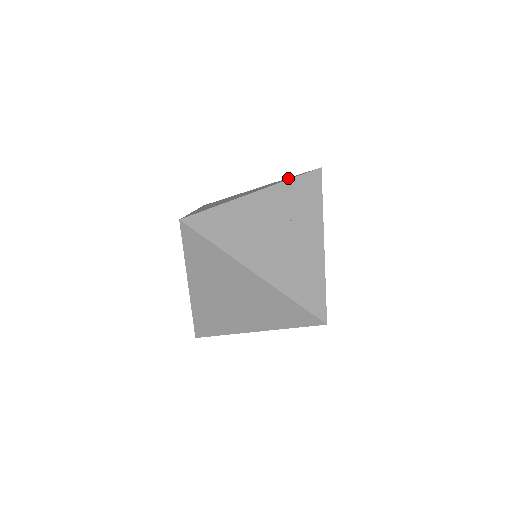
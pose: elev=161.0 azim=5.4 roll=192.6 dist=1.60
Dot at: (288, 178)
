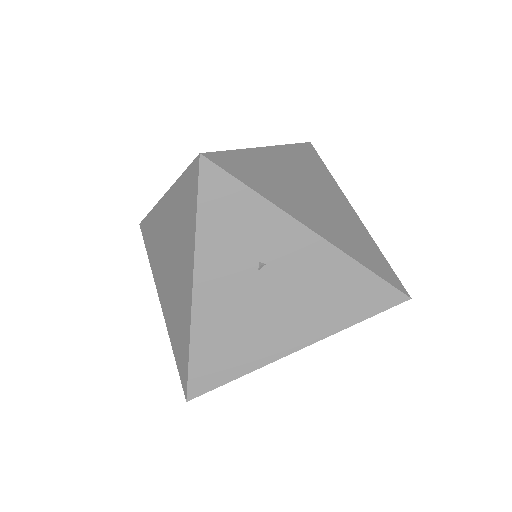
Dot at: (184, 197)
